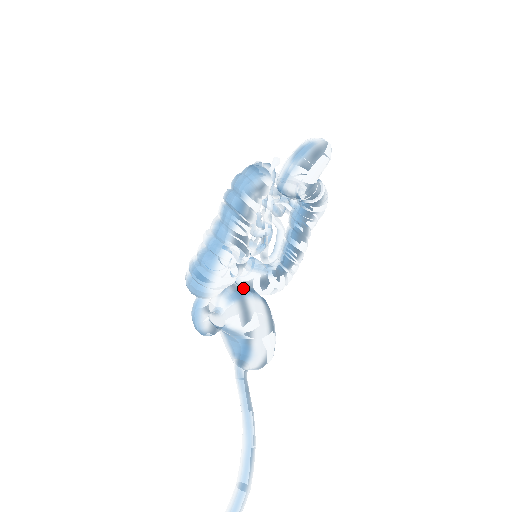
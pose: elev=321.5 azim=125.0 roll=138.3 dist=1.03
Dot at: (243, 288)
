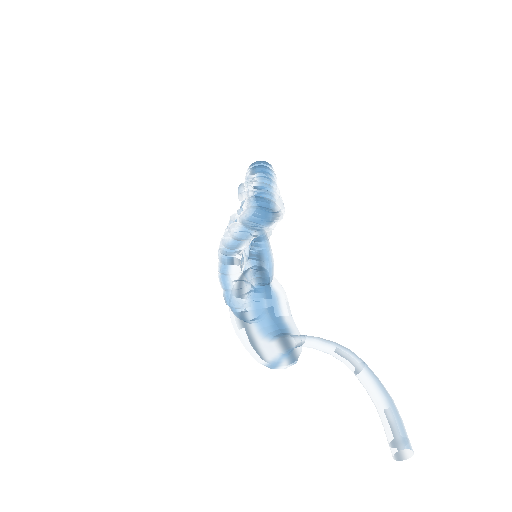
Dot at: occluded
